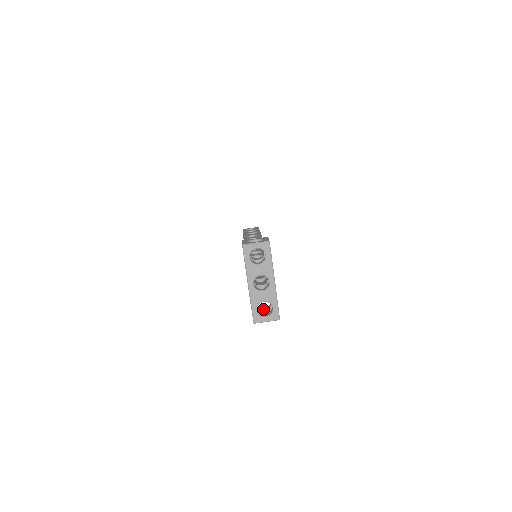
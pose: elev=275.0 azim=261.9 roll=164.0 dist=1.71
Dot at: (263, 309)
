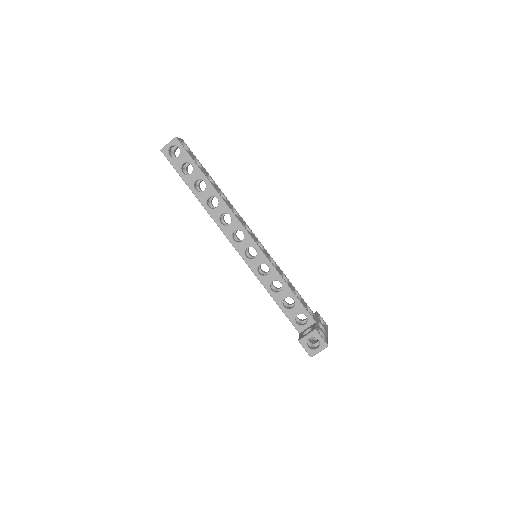
Dot at: occluded
